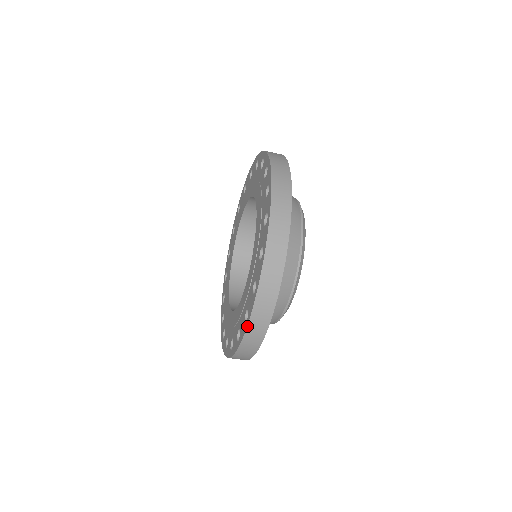
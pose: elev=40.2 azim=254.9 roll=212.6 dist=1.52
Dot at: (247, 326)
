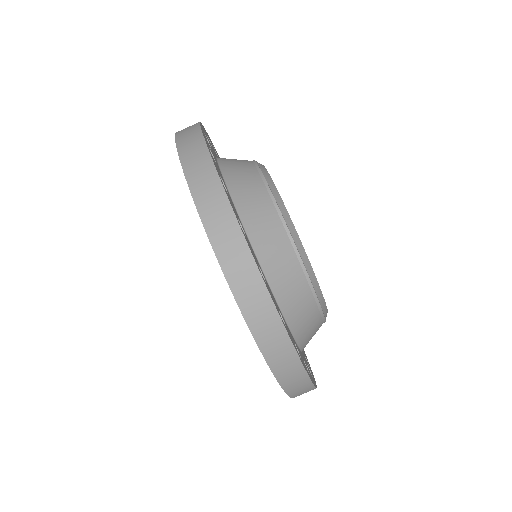
Dot at: (276, 379)
